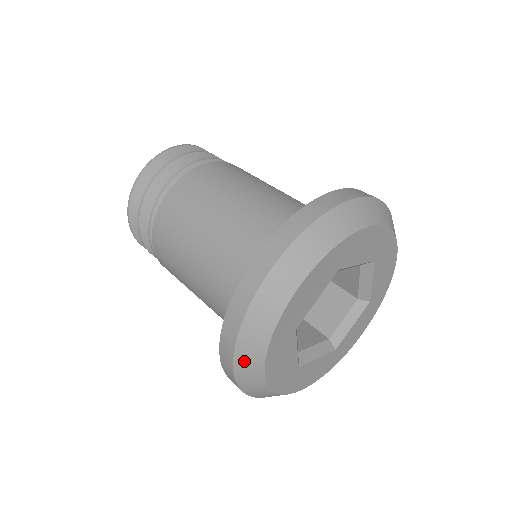
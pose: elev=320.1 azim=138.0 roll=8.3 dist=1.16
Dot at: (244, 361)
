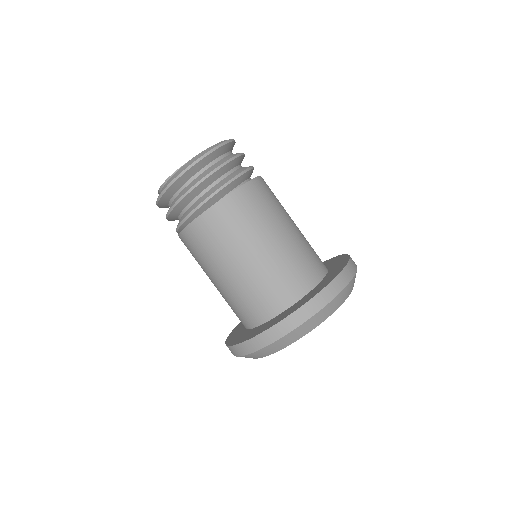
Dot at: occluded
